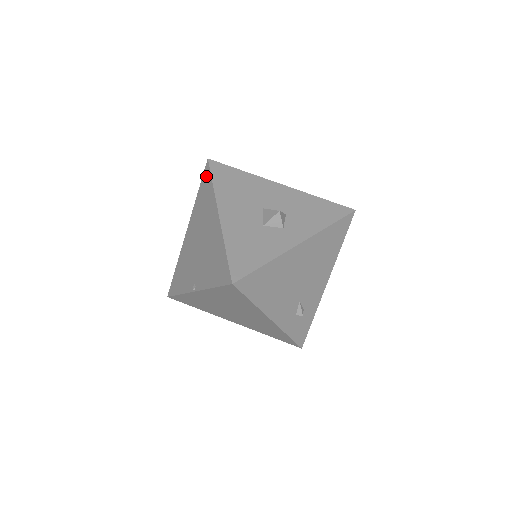
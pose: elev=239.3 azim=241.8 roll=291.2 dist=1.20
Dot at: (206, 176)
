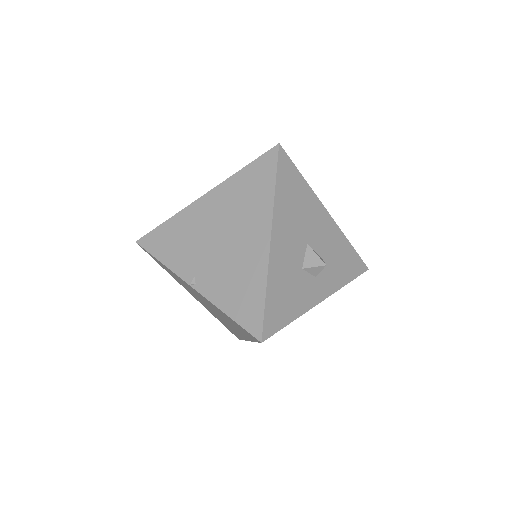
Dot at: (267, 165)
